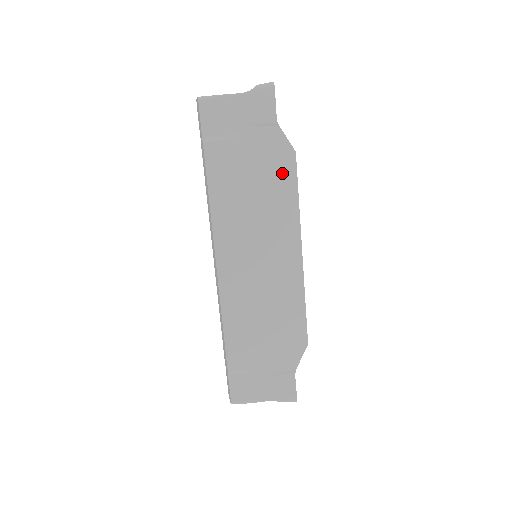
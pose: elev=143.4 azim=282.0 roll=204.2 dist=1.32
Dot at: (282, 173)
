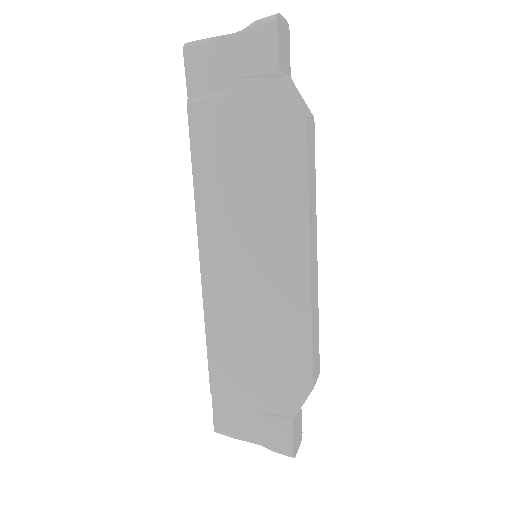
Dot at: (286, 146)
